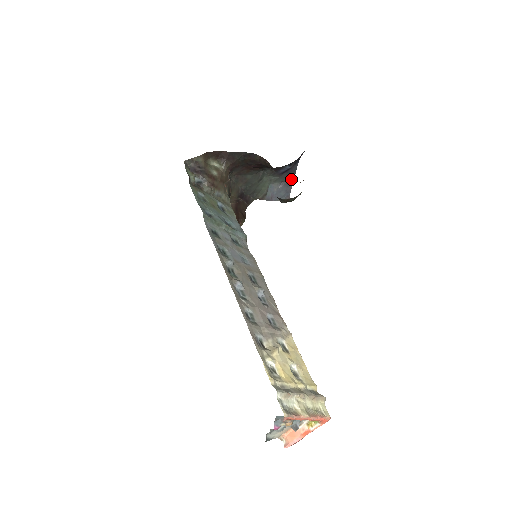
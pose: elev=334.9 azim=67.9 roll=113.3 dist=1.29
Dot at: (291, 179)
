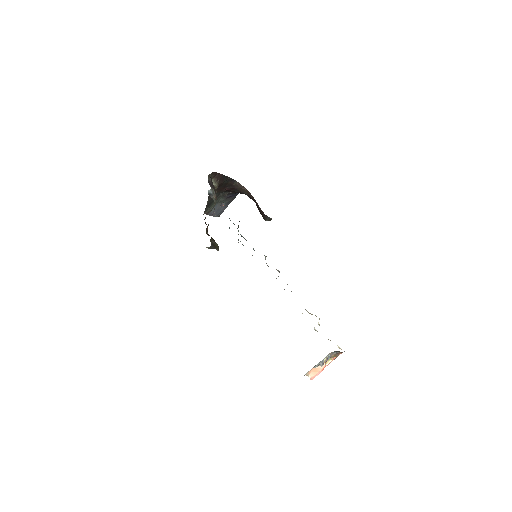
Dot at: (229, 202)
